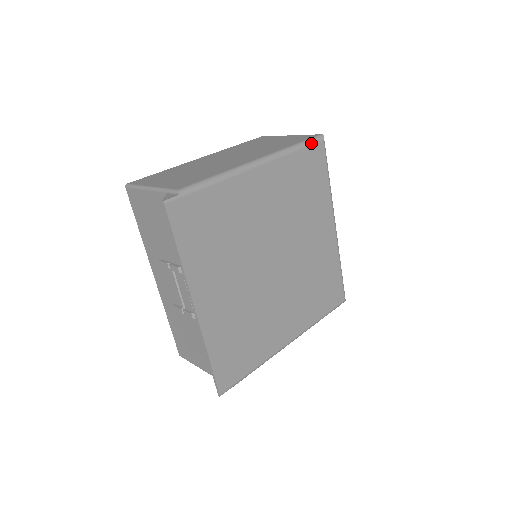
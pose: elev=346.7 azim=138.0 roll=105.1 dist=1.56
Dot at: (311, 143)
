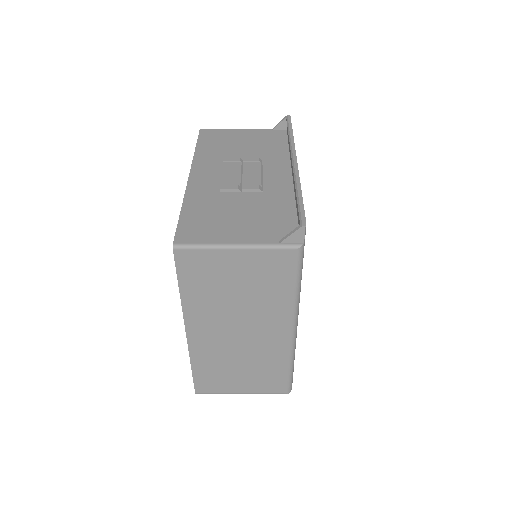
Dot at: occluded
